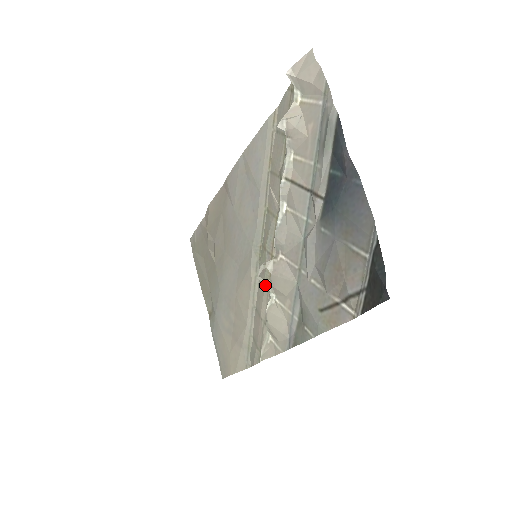
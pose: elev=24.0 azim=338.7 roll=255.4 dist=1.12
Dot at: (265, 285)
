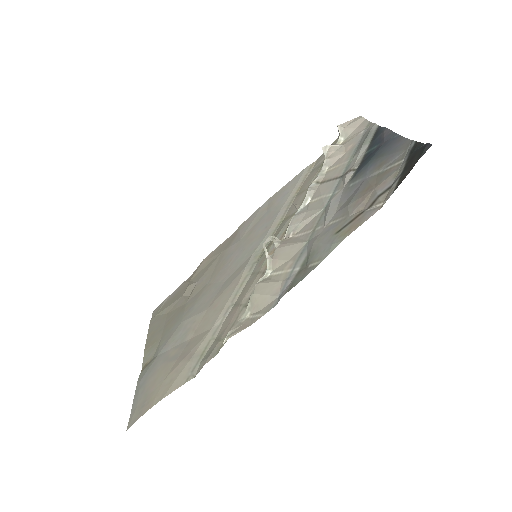
Dot at: (259, 272)
